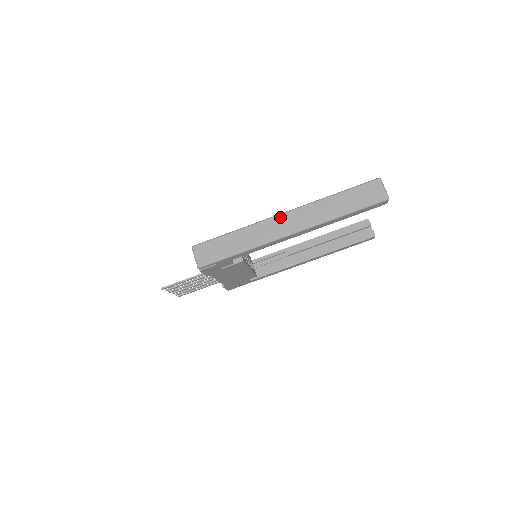
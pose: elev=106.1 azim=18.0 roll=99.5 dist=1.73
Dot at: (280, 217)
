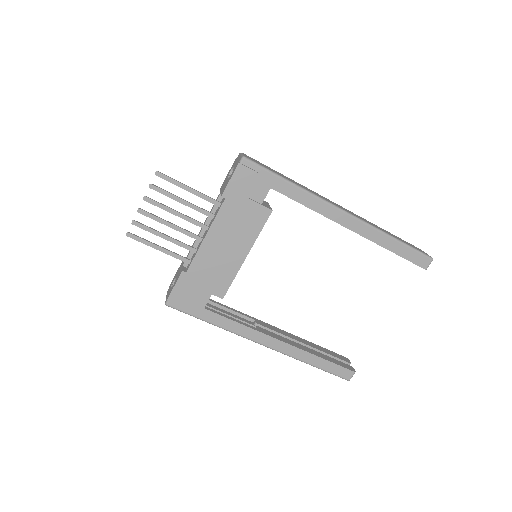
Dot at: occluded
